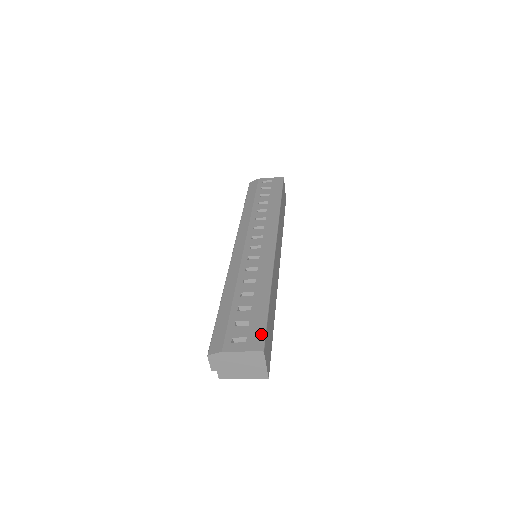
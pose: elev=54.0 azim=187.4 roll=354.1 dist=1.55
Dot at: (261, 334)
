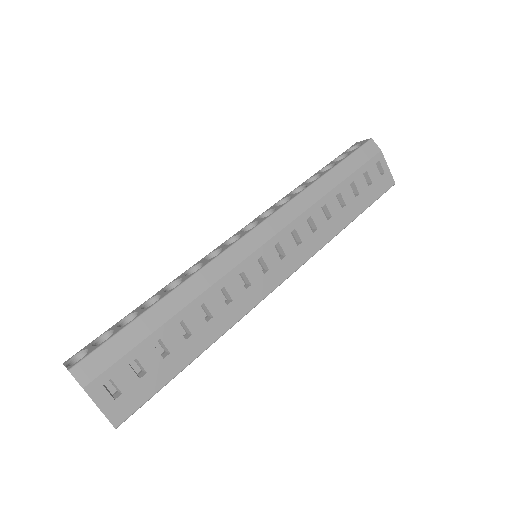
Dot at: (137, 404)
